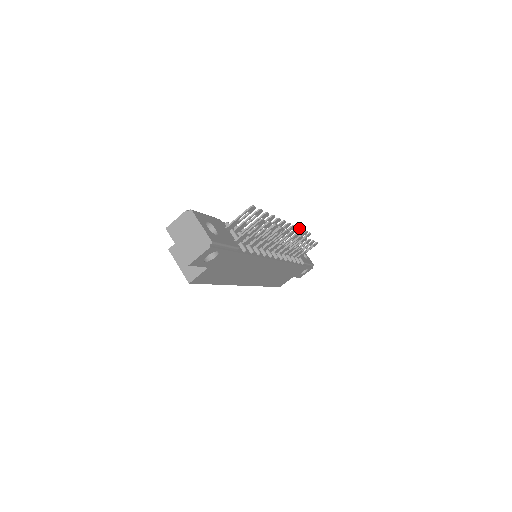
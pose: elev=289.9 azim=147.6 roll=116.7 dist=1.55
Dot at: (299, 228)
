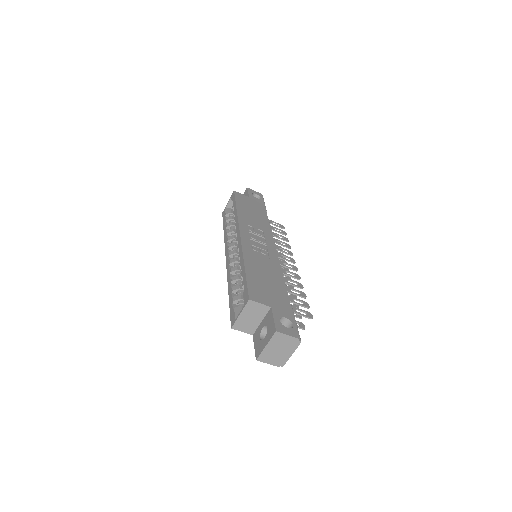
Dot at: (290, 246)
